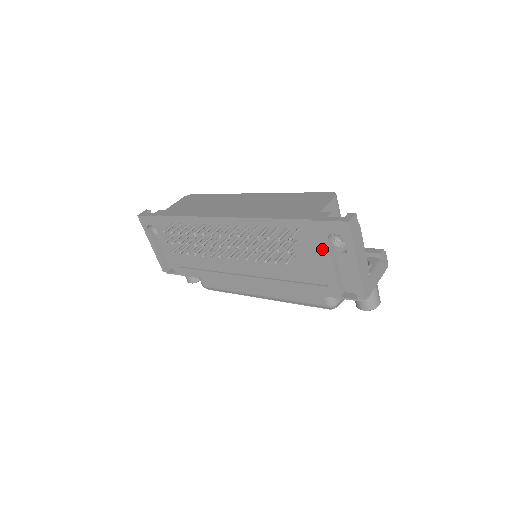
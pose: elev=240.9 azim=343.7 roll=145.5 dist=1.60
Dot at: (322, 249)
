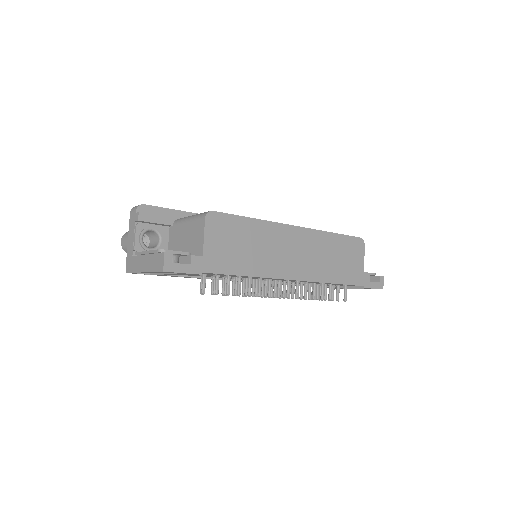
Dot at: occluded
